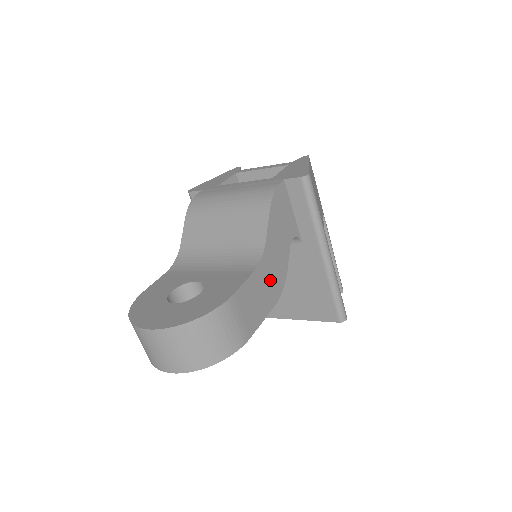
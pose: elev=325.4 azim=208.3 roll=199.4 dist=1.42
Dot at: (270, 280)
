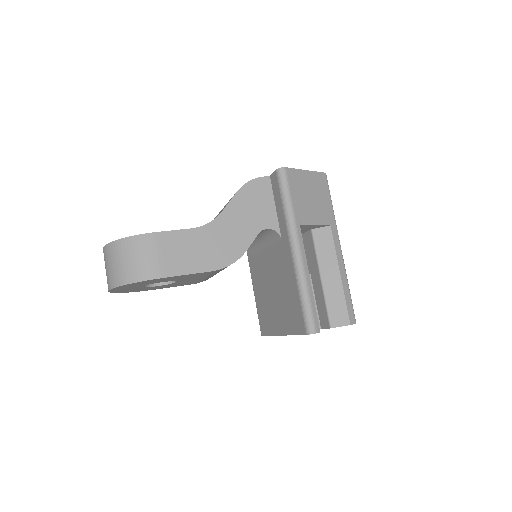
Dot at: (215, 246)
